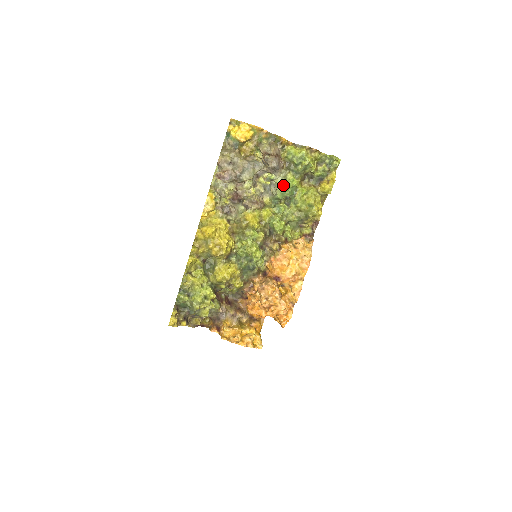
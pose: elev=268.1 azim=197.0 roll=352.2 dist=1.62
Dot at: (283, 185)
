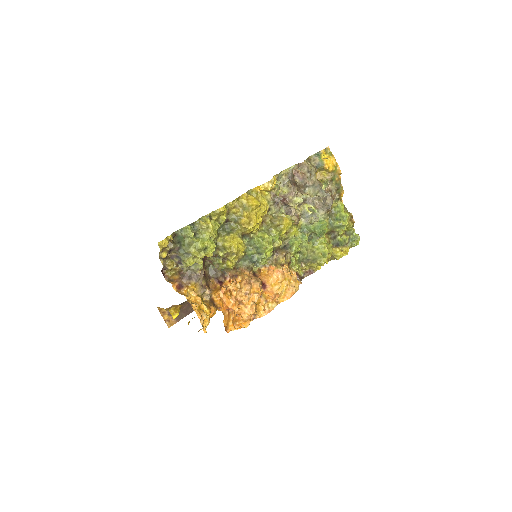
Dot at: (322, 222)
